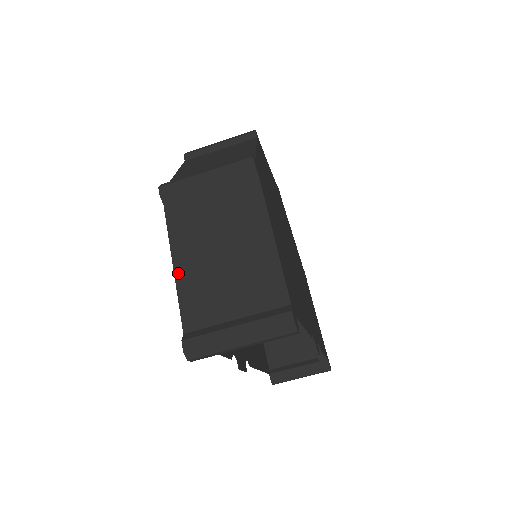
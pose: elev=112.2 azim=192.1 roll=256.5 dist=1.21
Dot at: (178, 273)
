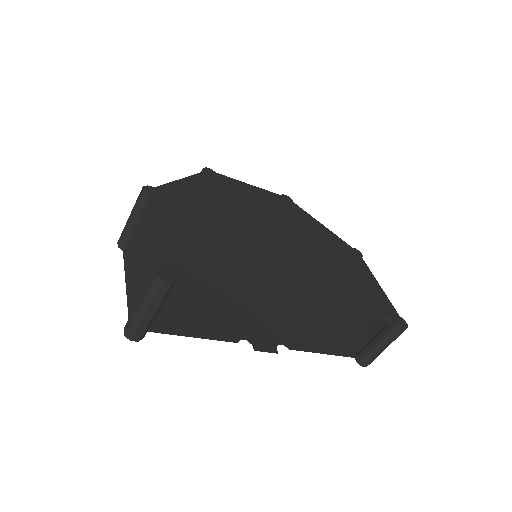
Dot at: (127, 288)
